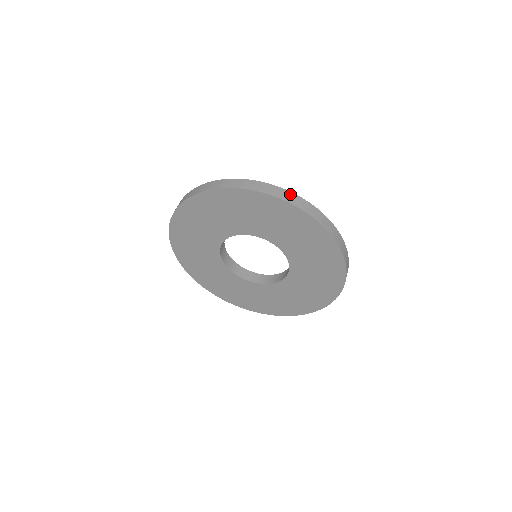
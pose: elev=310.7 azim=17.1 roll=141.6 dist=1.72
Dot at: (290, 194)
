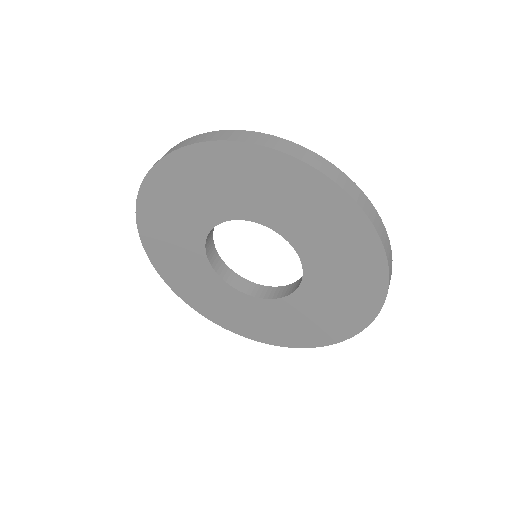
Dot at: (327, 164)
